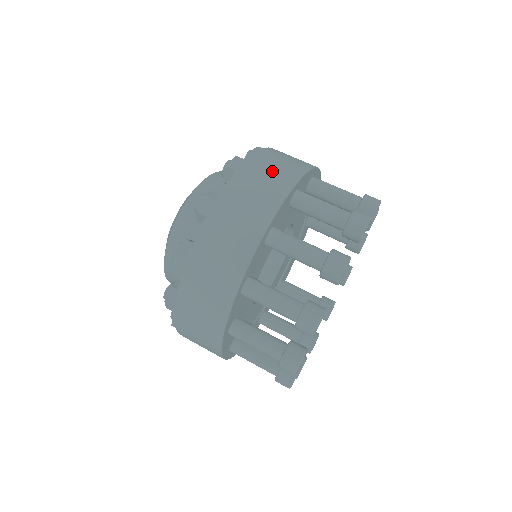
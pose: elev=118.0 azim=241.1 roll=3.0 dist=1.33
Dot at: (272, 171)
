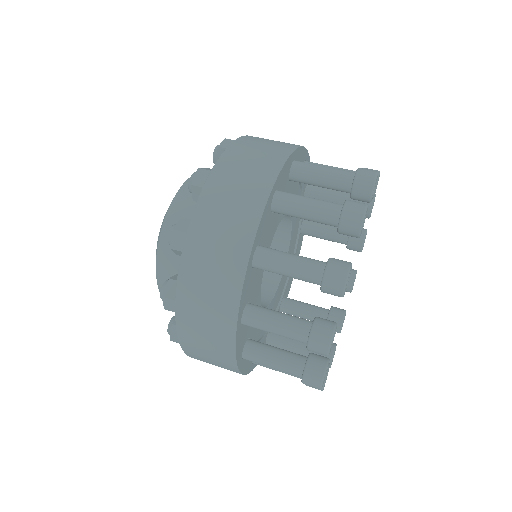
Dot at: occluded
